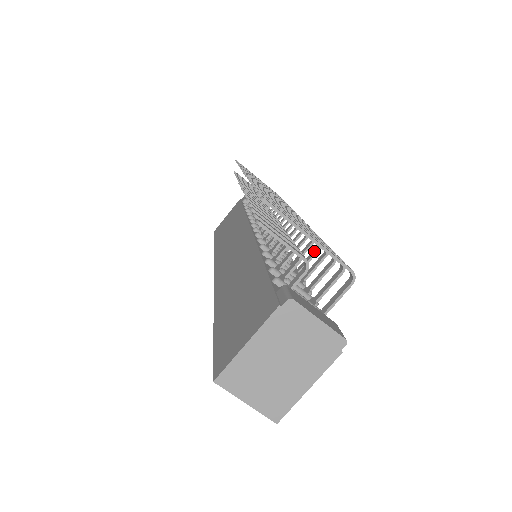
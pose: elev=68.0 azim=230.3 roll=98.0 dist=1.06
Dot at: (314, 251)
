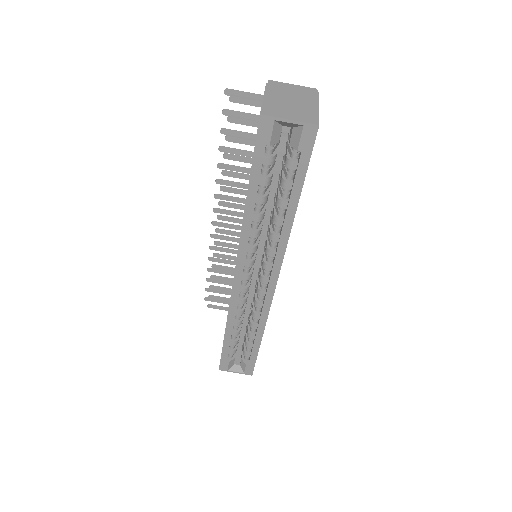
Dot at: occluded
